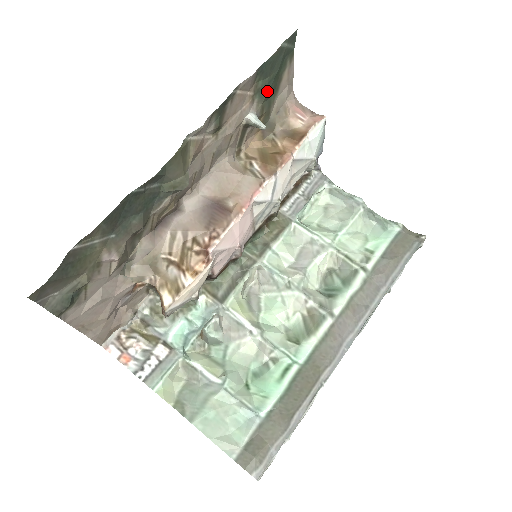
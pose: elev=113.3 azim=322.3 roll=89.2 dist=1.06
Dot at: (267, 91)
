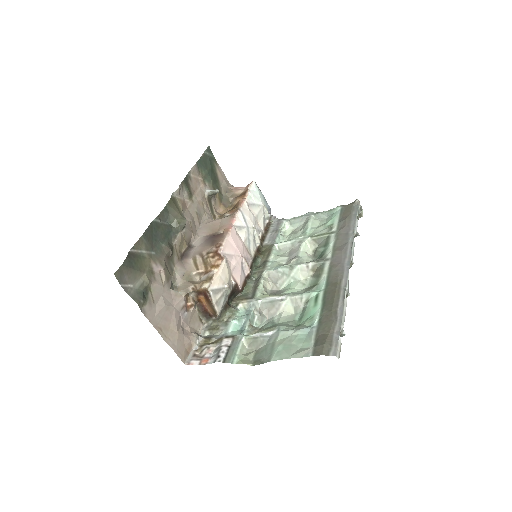
Dot at: (210, 178)
